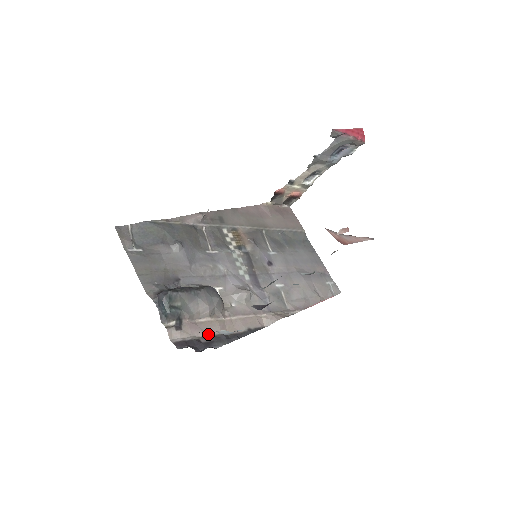
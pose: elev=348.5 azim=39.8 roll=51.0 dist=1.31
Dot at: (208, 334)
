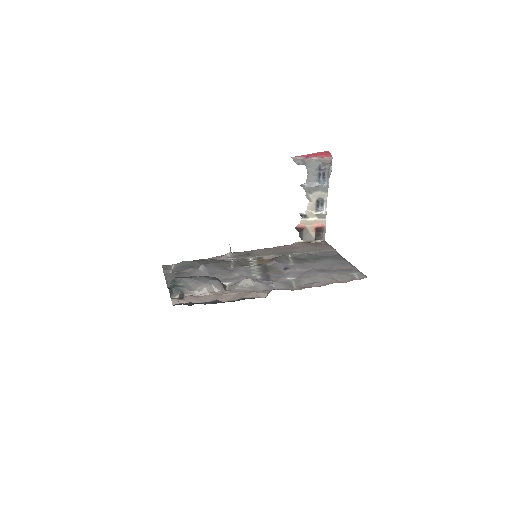
Dot at: occluded
